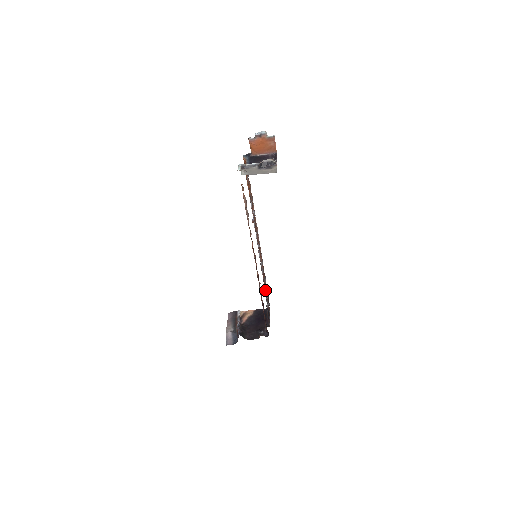
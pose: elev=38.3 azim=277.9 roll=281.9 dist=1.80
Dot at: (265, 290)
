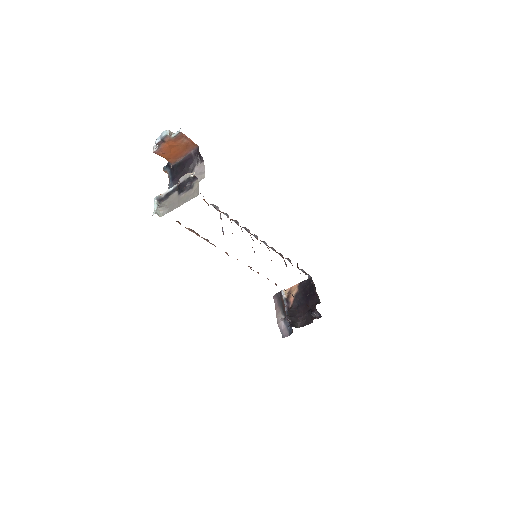
Dot at: occluded
